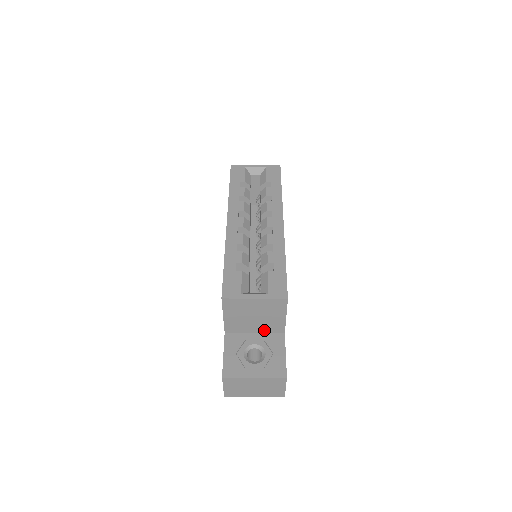
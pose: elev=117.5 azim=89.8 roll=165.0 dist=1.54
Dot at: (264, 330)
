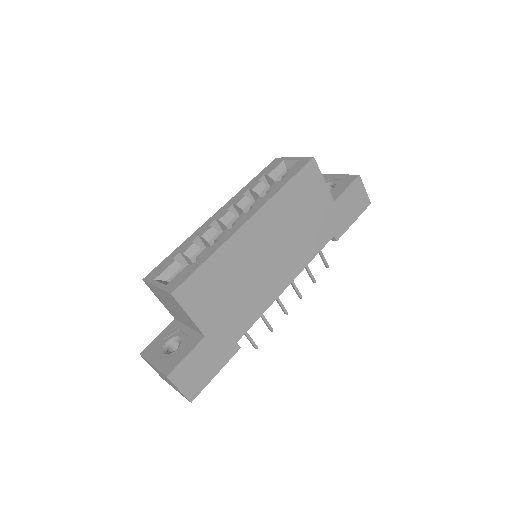
Dot at: (191, 326)
